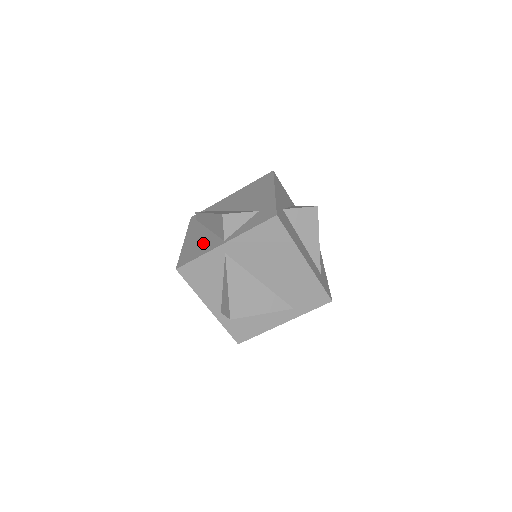
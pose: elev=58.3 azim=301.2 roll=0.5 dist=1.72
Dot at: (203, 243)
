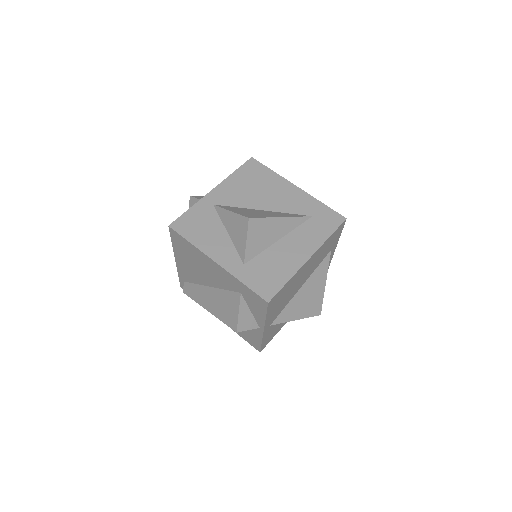
Dot at: occluded
